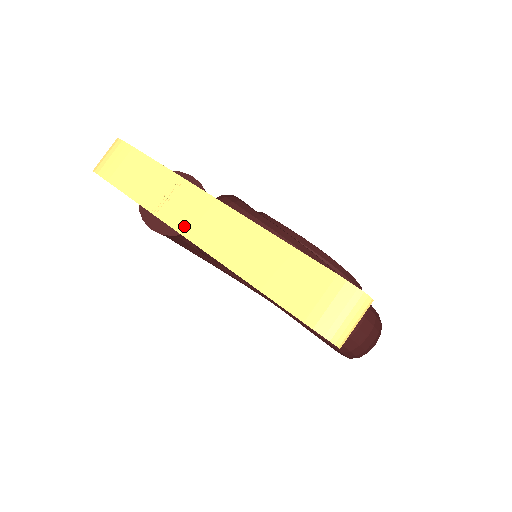
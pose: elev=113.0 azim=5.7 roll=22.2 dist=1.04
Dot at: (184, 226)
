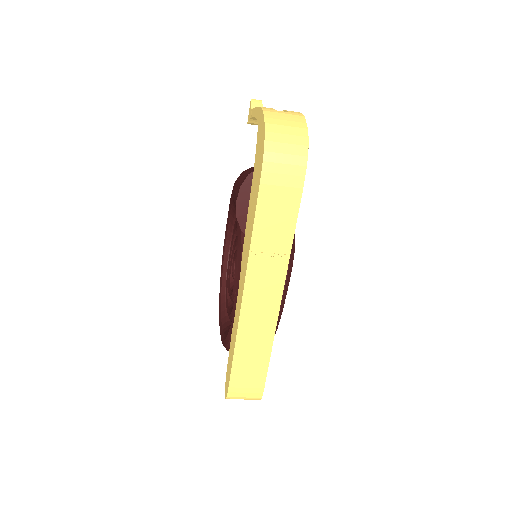
Dot at: (251, 285)
